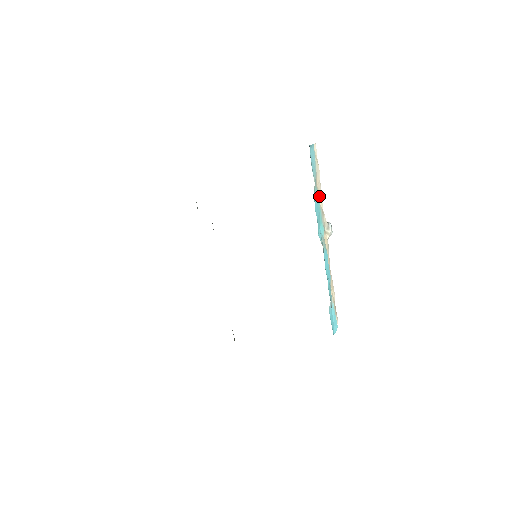
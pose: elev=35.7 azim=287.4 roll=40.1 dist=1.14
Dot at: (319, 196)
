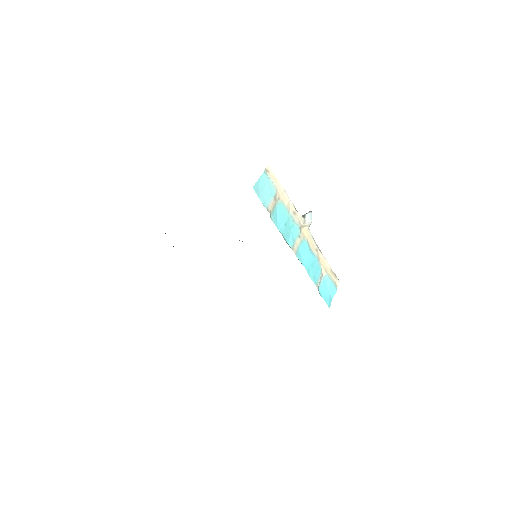
Dot at: (286, 204)
